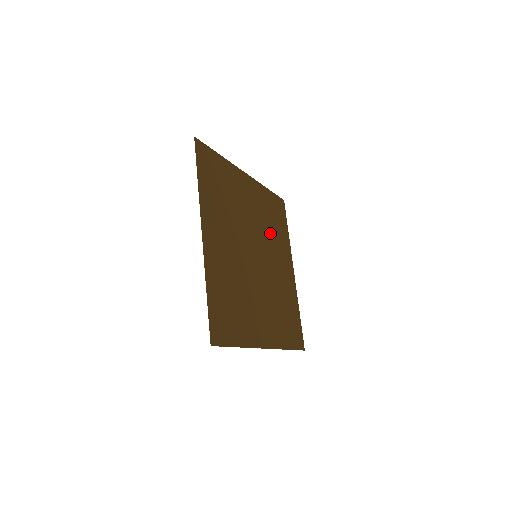
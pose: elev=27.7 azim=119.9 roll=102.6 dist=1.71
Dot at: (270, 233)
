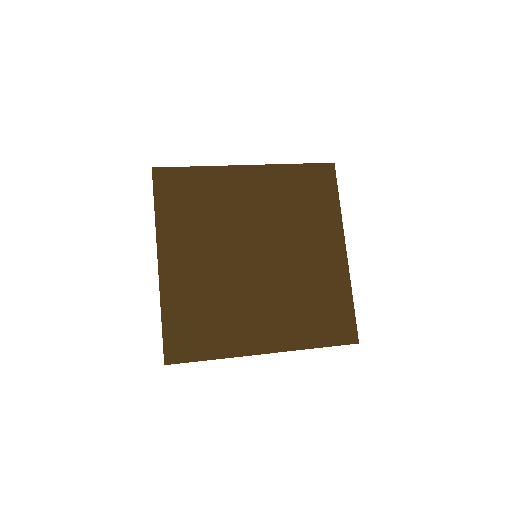
Dot at: (292, 218)
